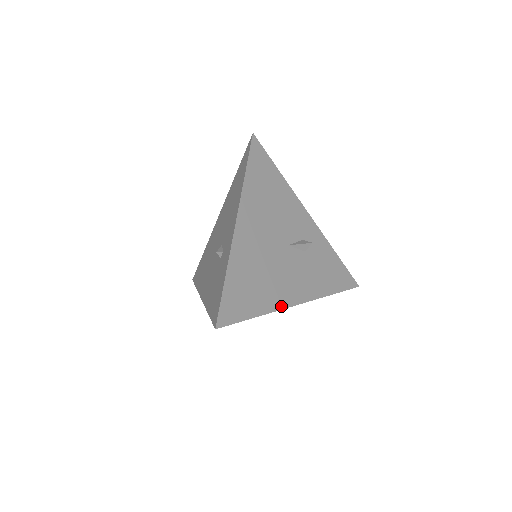
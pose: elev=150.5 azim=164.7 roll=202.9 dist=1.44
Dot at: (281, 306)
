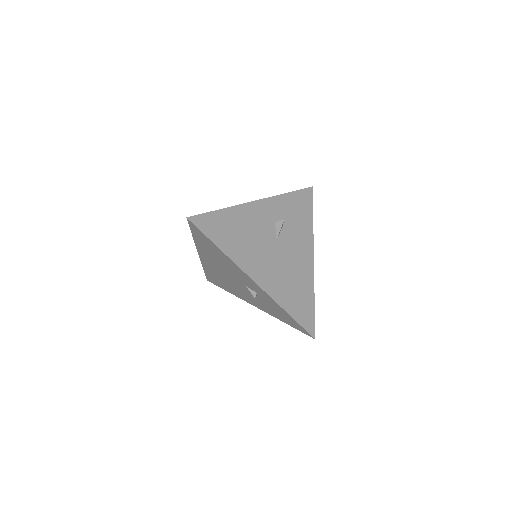
Dot at: (312, 275)
